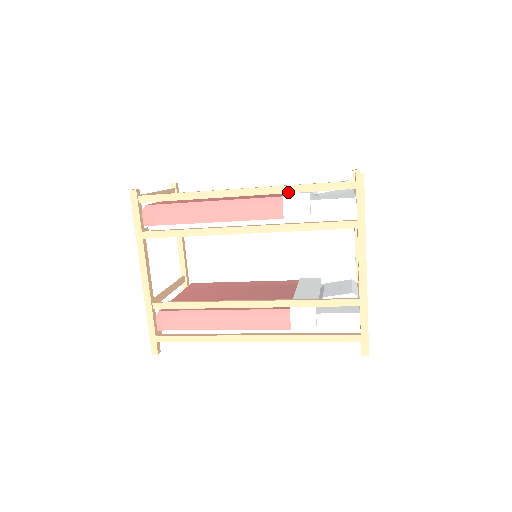
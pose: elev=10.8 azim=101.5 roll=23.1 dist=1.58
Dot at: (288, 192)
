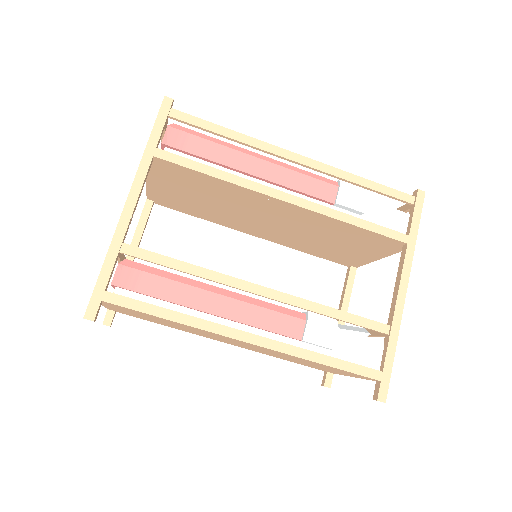
Dot at: (347, 179)
